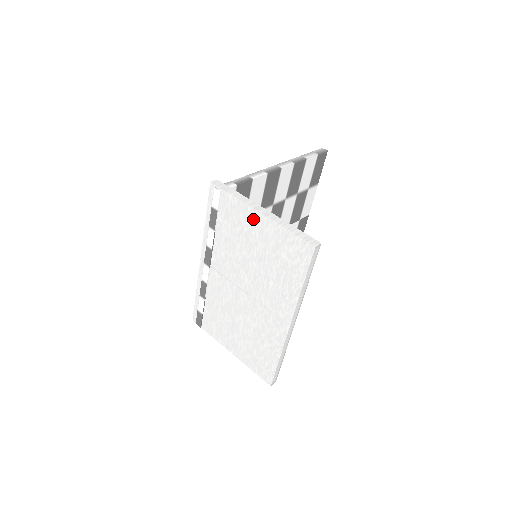
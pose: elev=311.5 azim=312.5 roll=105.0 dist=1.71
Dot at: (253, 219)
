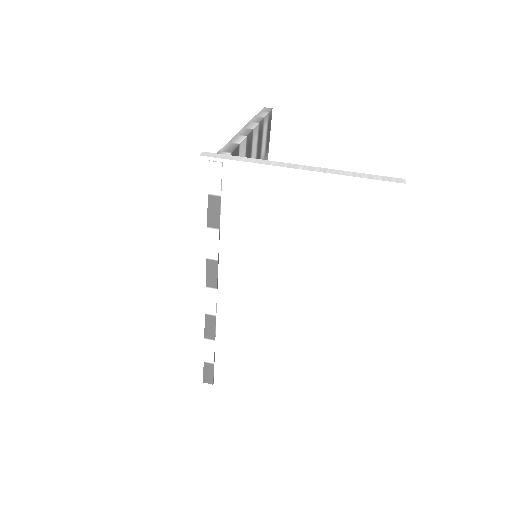
Dot at: (289, 184)
